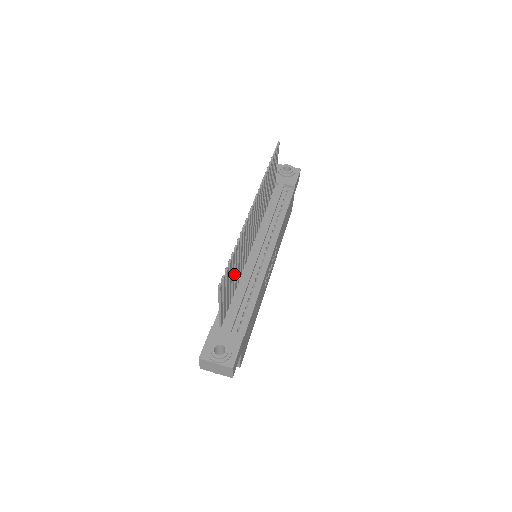
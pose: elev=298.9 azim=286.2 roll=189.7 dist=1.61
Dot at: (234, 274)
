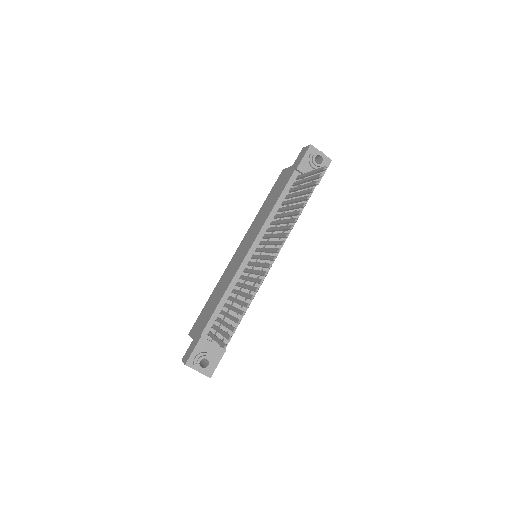
Dot at: (235, 302)
